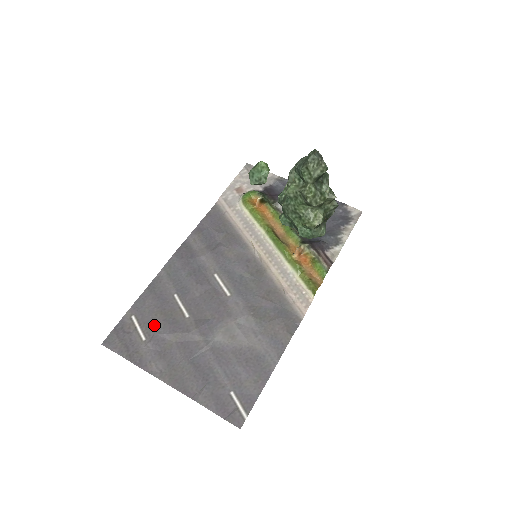
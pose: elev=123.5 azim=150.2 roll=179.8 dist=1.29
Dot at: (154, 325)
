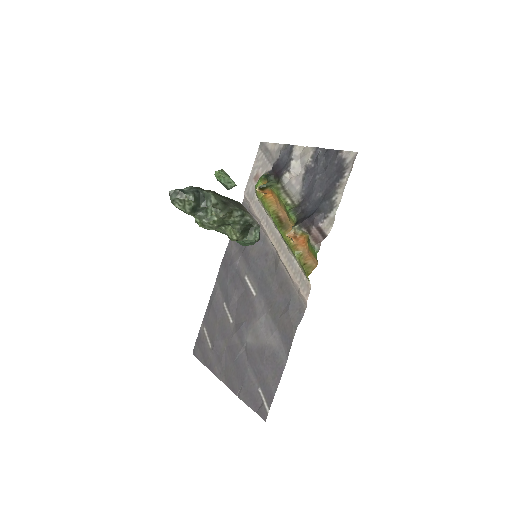
Dot at: (214, 334)
